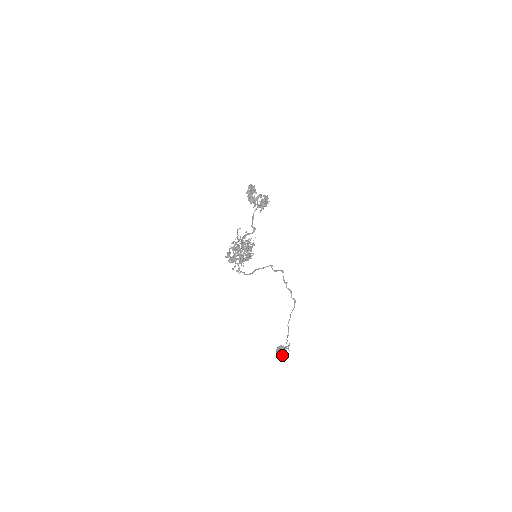
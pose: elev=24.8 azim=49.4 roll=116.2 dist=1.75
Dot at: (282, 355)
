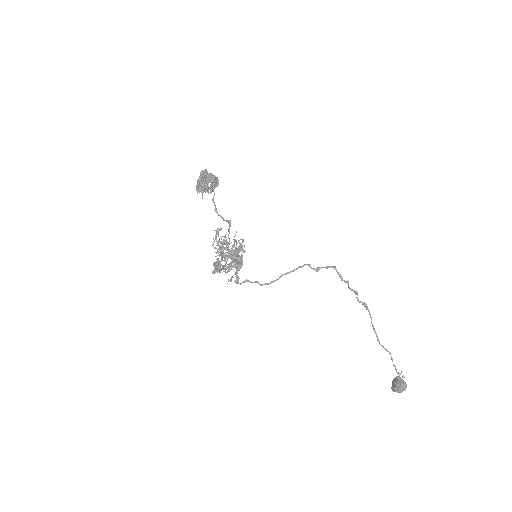
Dot at: (398, 391)
